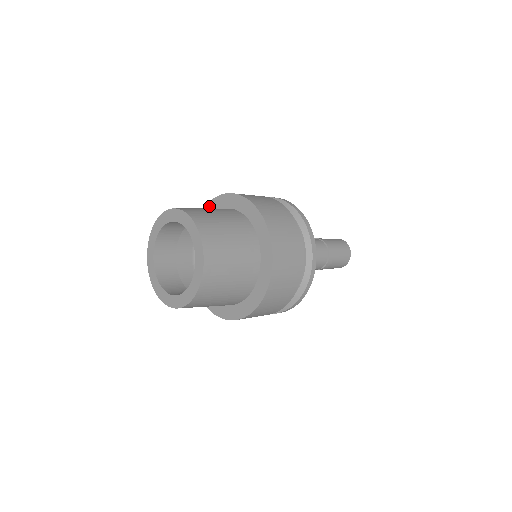
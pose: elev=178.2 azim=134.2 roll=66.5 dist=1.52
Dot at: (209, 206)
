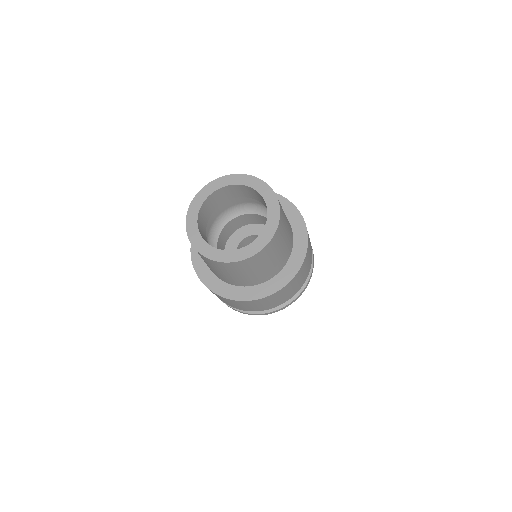
Dot at: occluded
